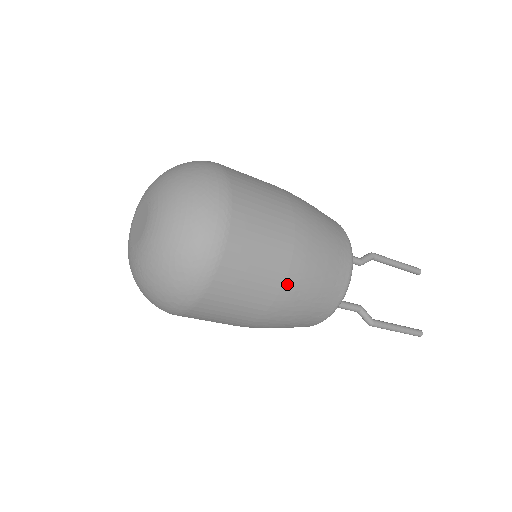
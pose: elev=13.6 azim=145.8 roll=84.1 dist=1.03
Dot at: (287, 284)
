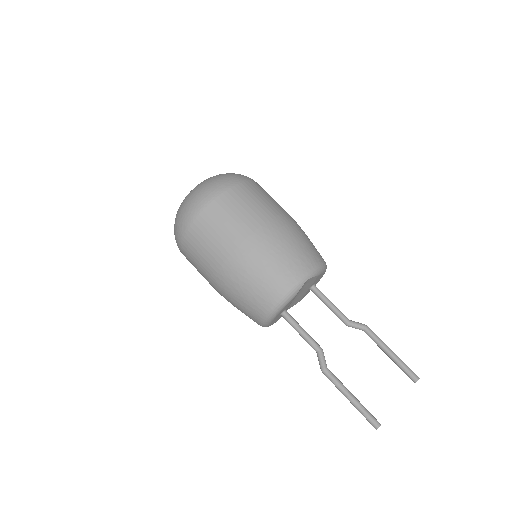
Dot at: (239, 250)
